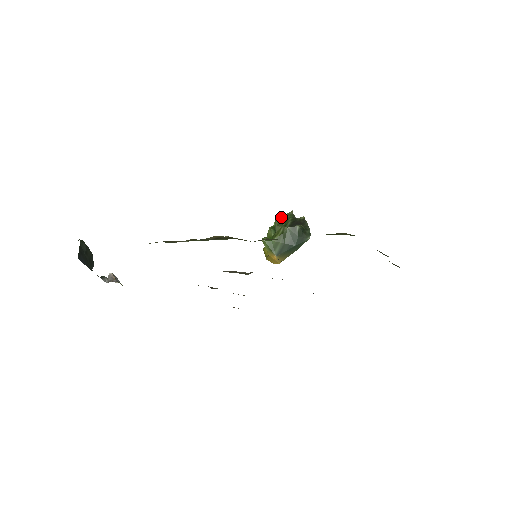
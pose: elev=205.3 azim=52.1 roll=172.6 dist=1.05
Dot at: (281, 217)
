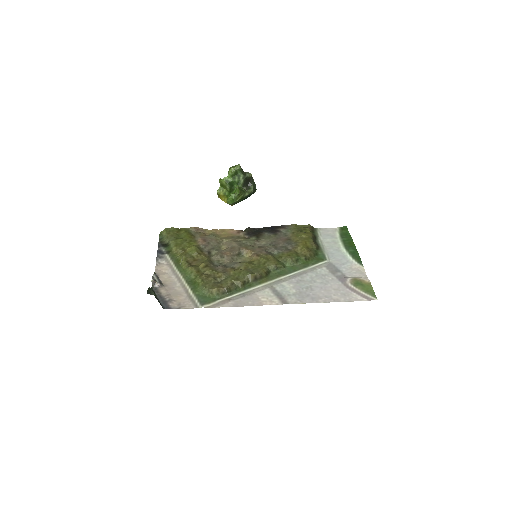
Dot at: (233, 172)
